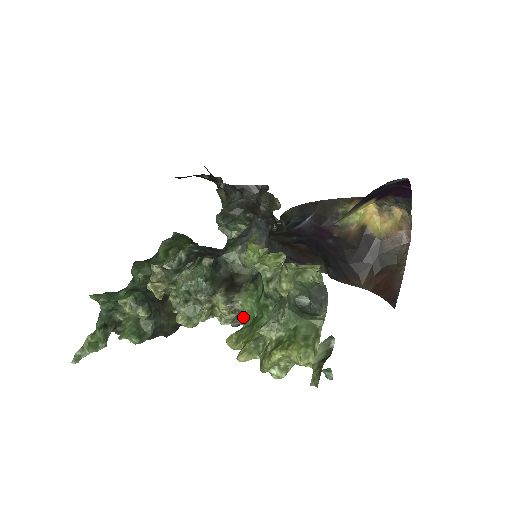
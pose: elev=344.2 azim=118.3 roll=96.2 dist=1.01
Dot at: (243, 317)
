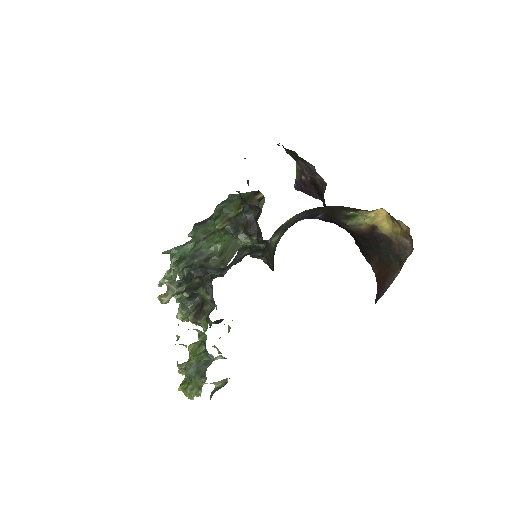
Dot at: (214, 322)
